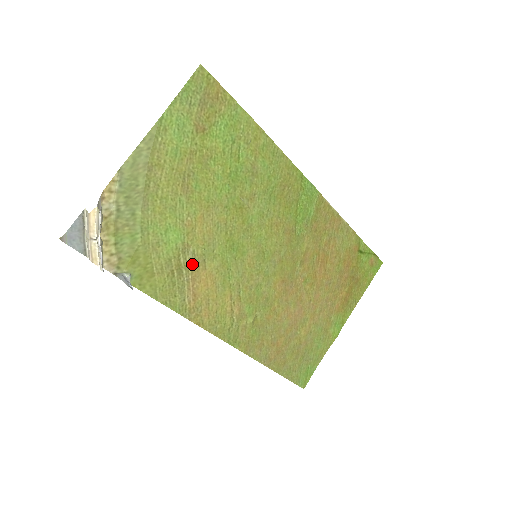
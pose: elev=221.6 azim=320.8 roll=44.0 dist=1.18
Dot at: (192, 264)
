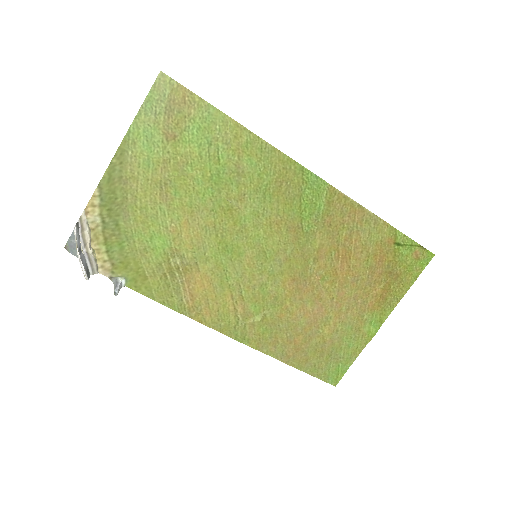
Dot at: (184, 267)
